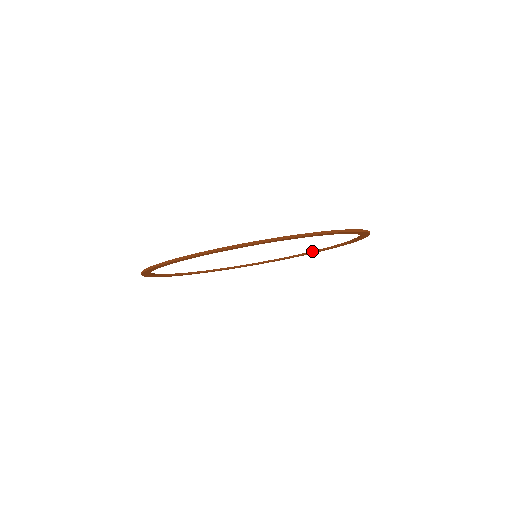
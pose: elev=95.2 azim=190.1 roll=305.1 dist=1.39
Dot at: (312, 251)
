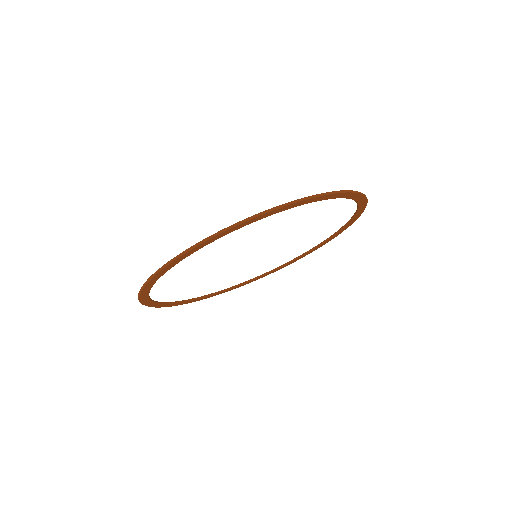
Dot at: (233, 286)
